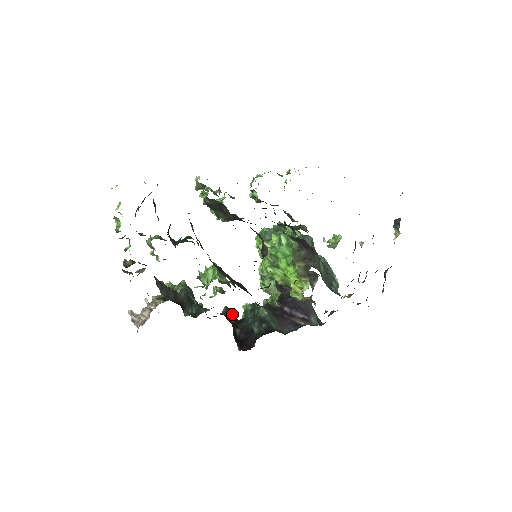
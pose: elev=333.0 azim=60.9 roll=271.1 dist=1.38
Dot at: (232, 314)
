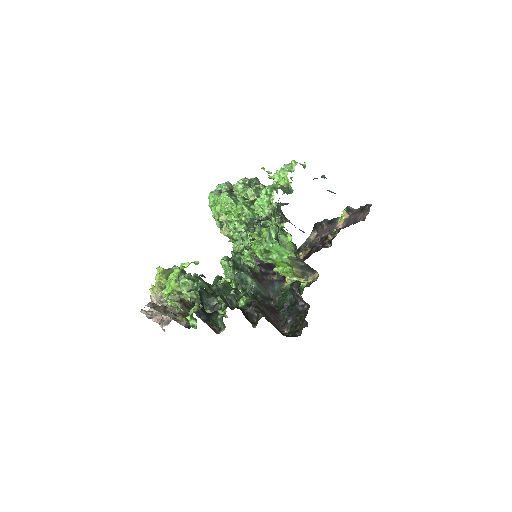
Dot at: occluded
